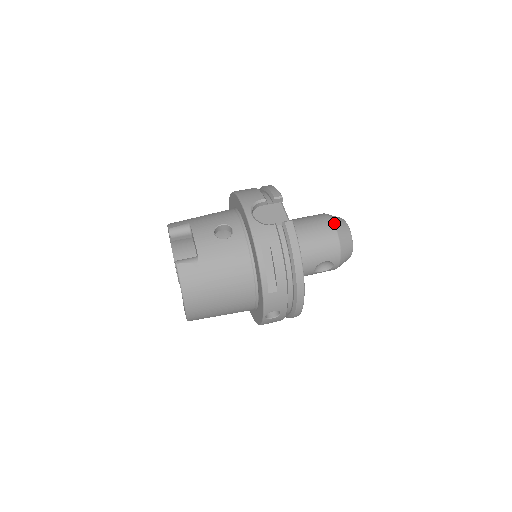
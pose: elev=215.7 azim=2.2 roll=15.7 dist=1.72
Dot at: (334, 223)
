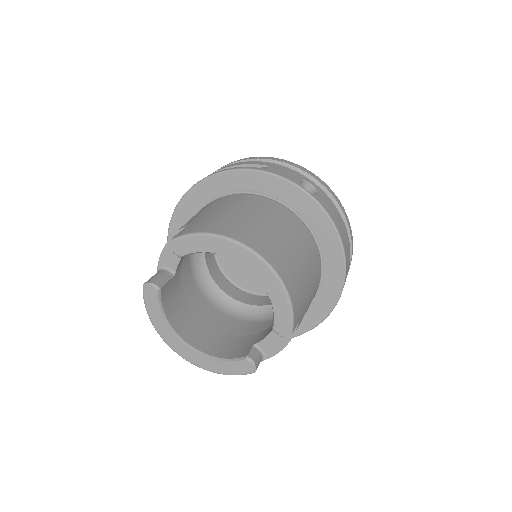
Dot at: occluded
